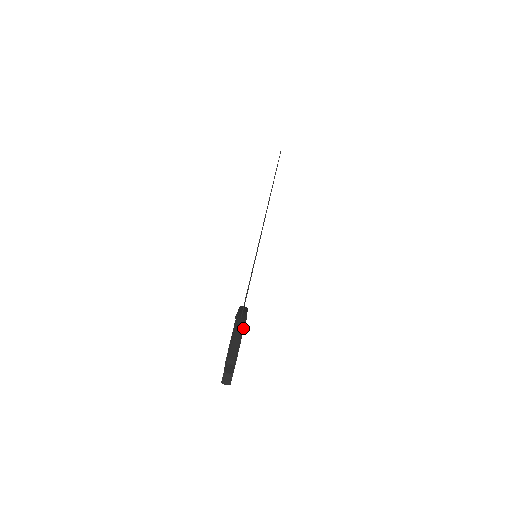
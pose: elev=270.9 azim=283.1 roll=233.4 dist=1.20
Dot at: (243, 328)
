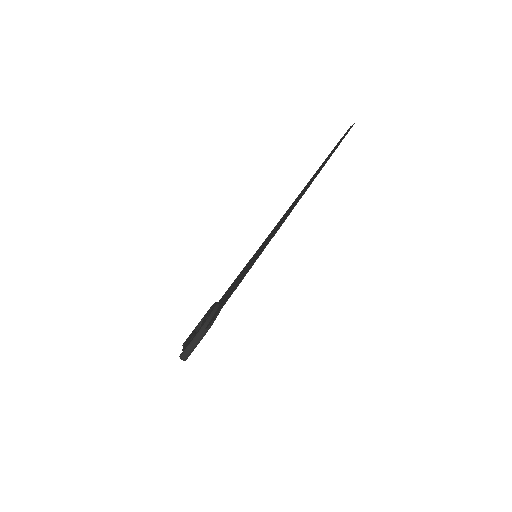
Dot at: occluded
